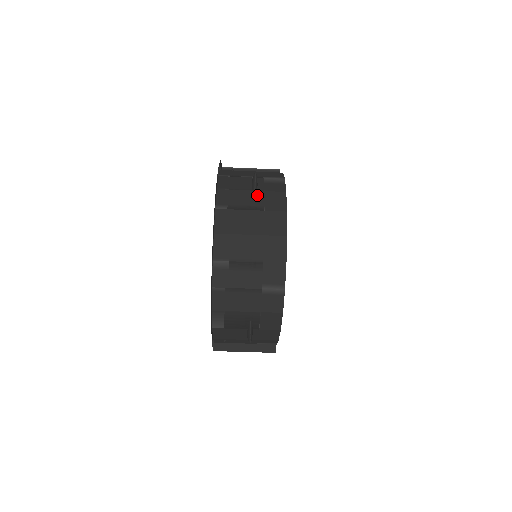
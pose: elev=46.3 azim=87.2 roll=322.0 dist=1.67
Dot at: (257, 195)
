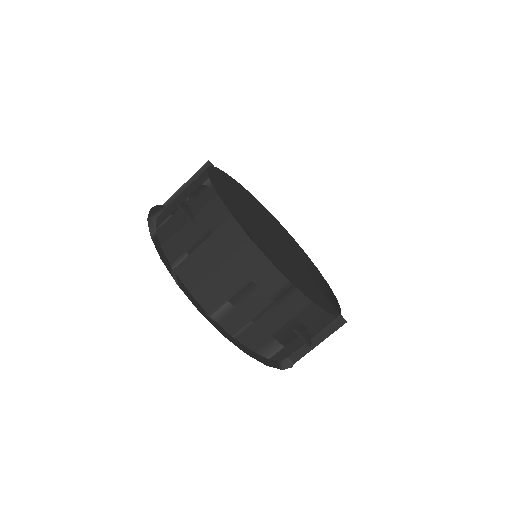
Dot at: (196, 222)
